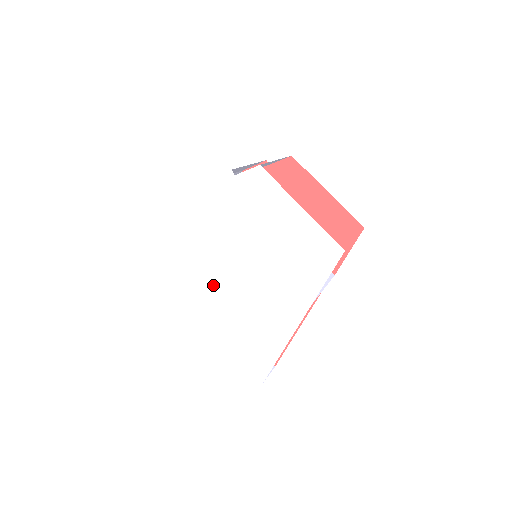
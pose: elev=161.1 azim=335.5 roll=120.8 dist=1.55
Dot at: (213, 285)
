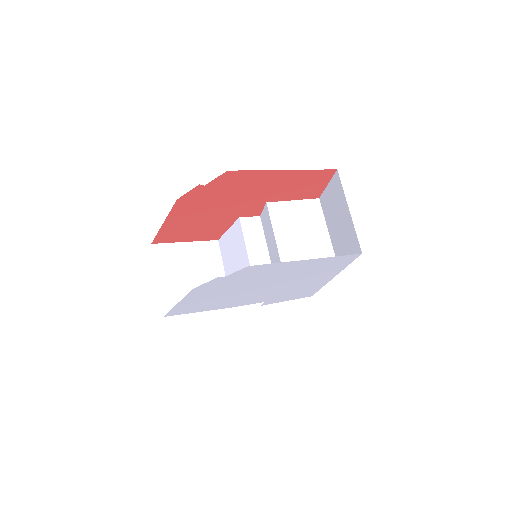
Dot at: (241, 300)
